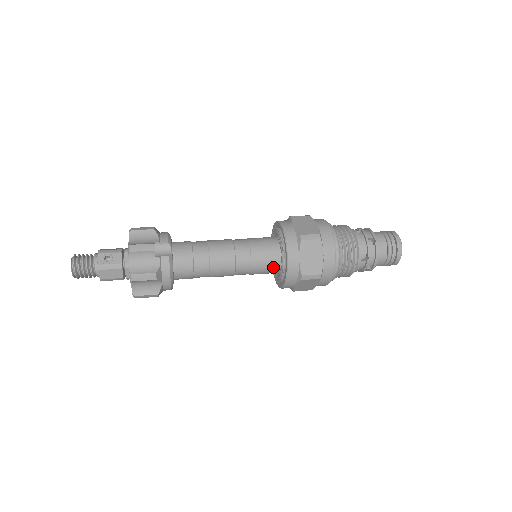
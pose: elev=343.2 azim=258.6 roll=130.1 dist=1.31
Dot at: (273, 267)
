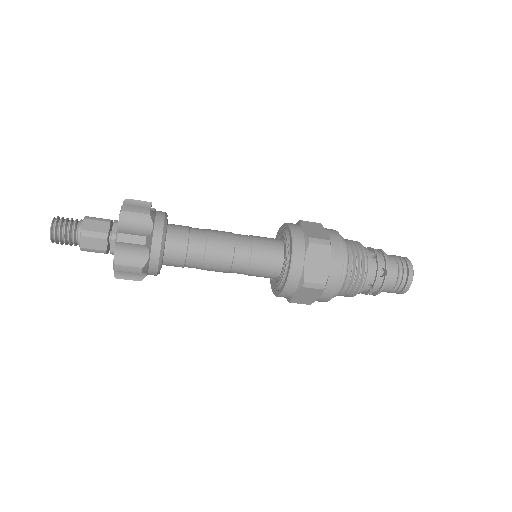
Dot at: (276, 249)
